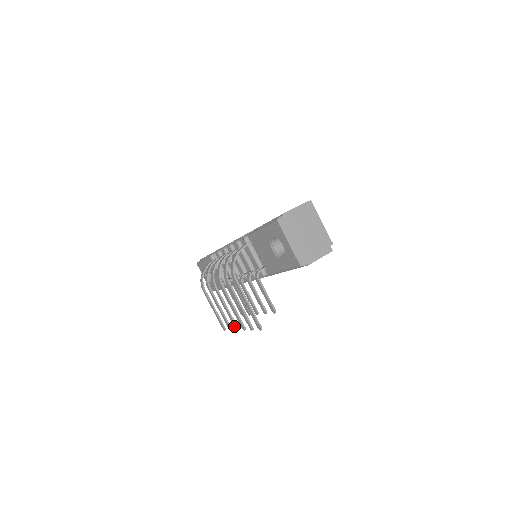
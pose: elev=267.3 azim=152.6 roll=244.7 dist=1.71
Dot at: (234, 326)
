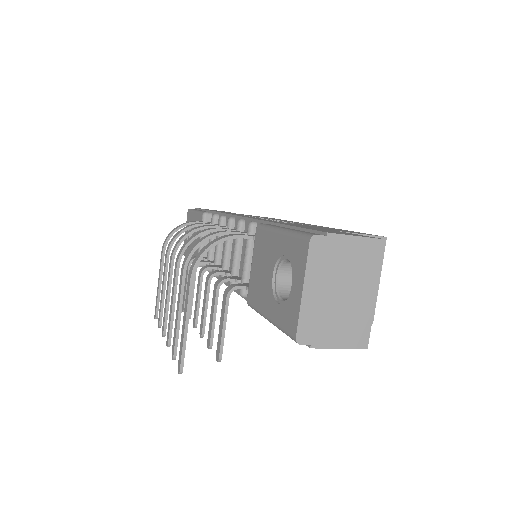
Dot at: (162, 327)
